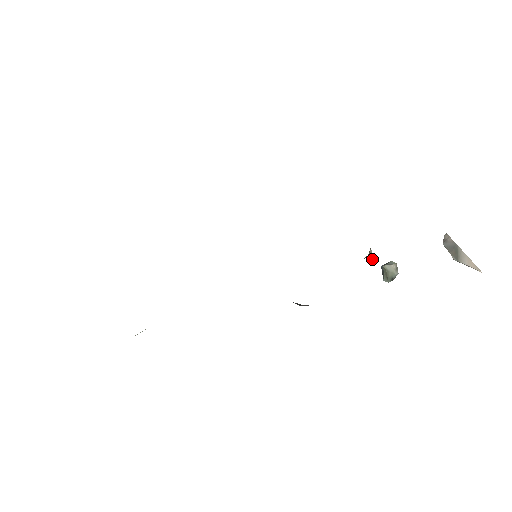
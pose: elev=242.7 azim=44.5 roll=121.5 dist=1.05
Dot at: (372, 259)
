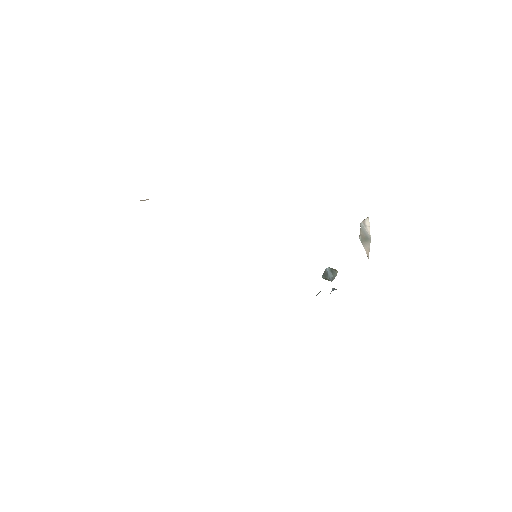
Dot at: occluded
